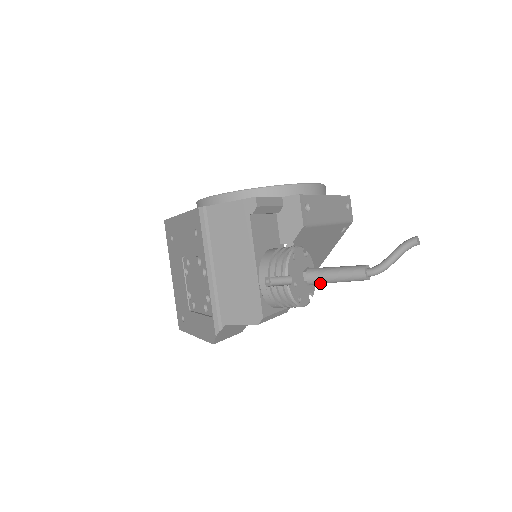
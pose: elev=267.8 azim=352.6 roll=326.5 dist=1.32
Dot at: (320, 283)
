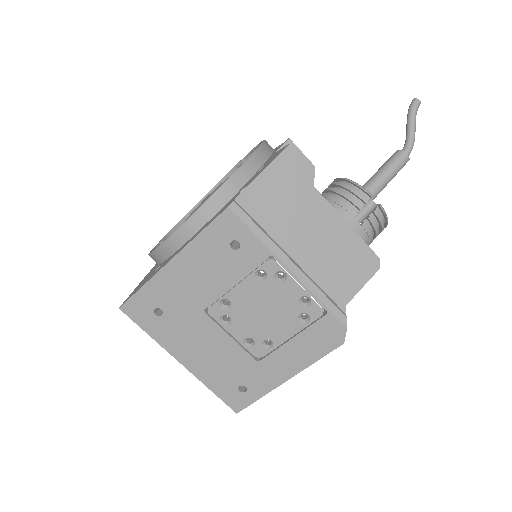
Dot at: occluded
